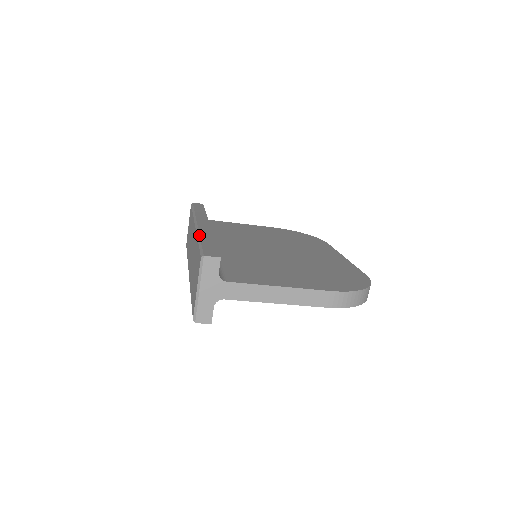
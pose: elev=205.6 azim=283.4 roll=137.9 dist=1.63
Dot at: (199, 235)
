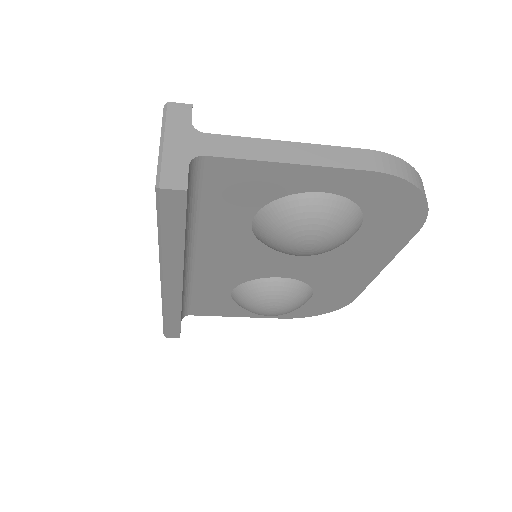
Dot at: occluded
